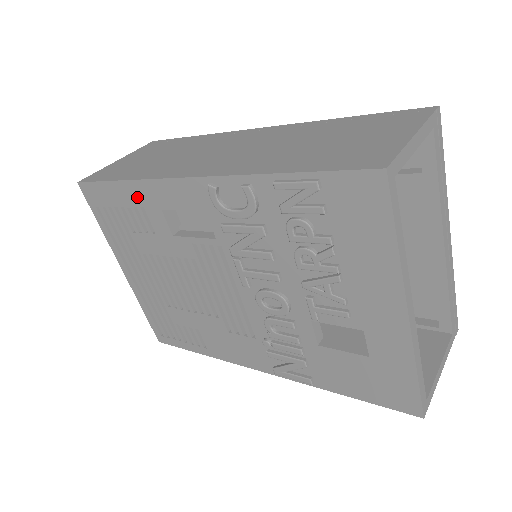
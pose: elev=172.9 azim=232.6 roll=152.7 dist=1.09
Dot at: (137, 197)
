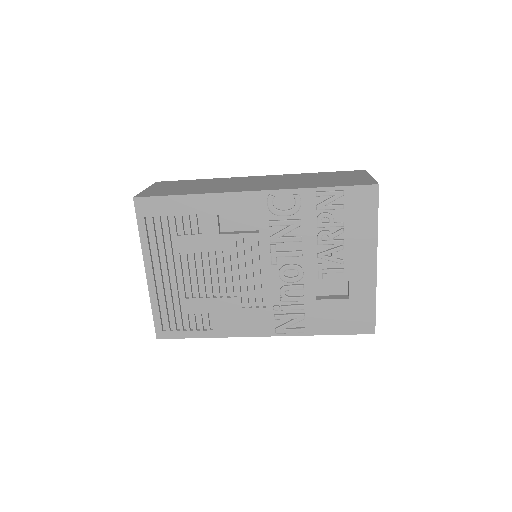
Dot at: (197, 207)
